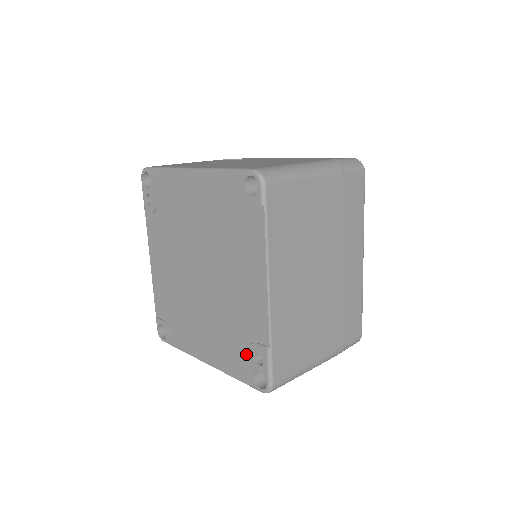
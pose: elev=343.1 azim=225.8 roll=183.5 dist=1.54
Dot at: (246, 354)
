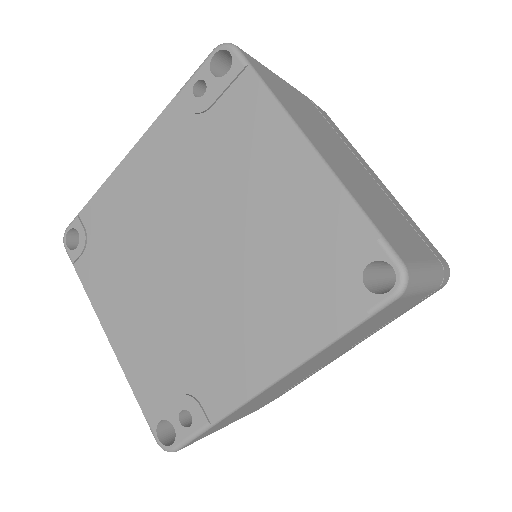
Dot at: (173, 393)
